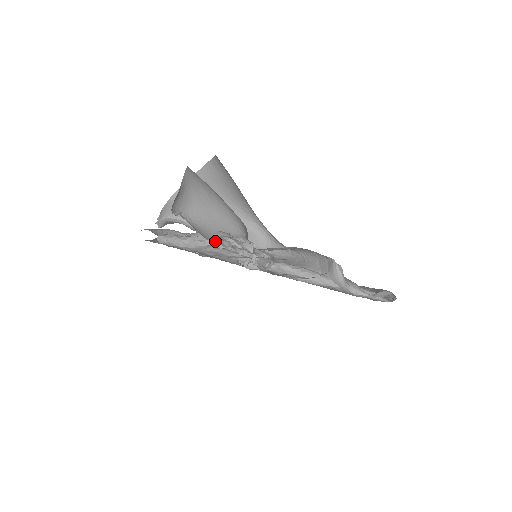
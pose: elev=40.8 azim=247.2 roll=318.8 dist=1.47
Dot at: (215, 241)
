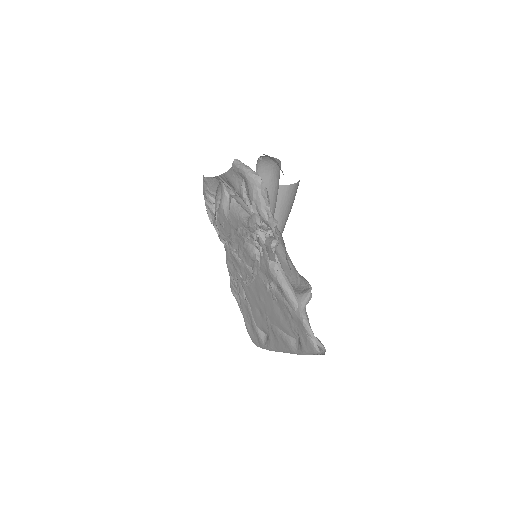
Dot at: occluded
